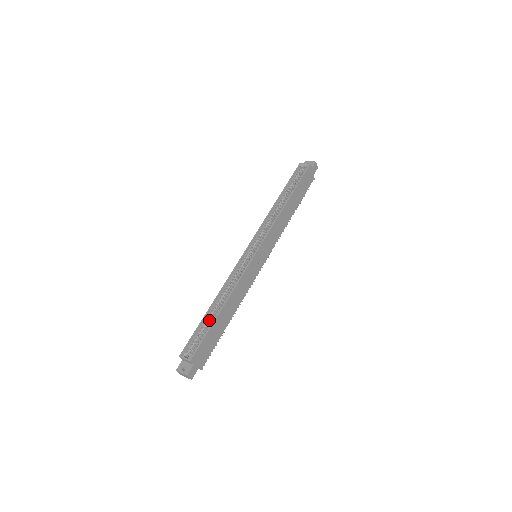
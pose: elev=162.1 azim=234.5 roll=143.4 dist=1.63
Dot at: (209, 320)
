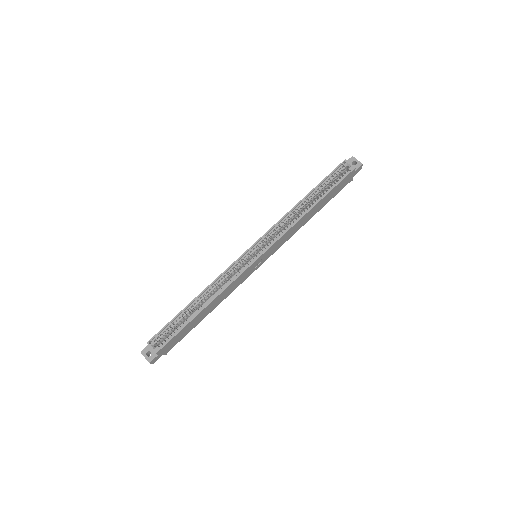
Dot at: (186, 315)
